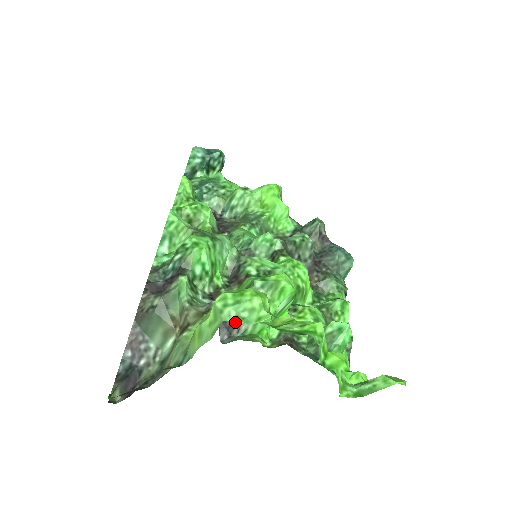
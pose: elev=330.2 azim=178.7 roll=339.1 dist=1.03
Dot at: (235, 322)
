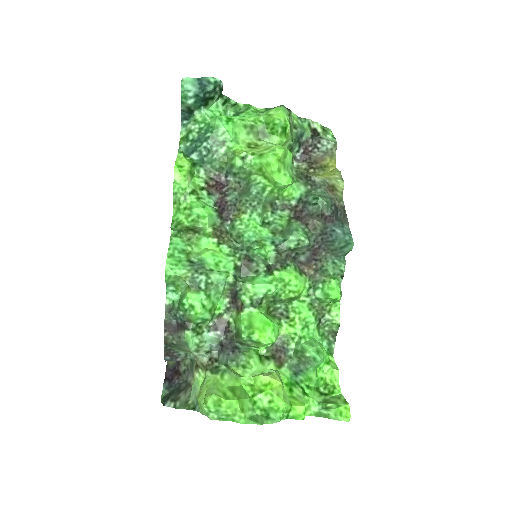
Dot at: (235, 347)
